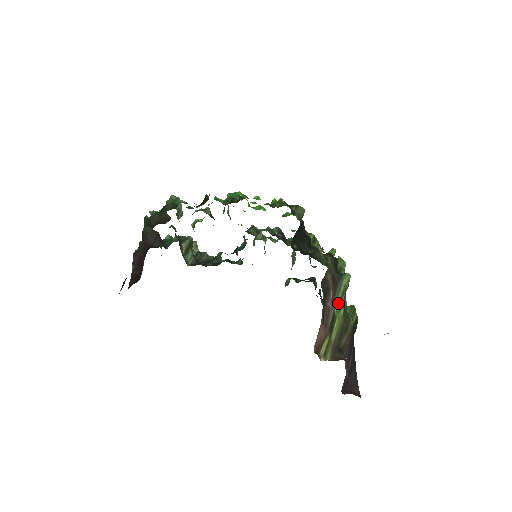
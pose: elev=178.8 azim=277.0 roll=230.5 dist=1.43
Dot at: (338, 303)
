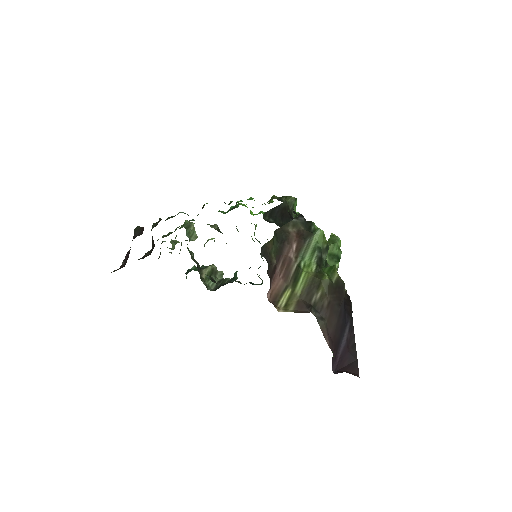
Dot at: (307, 258)
